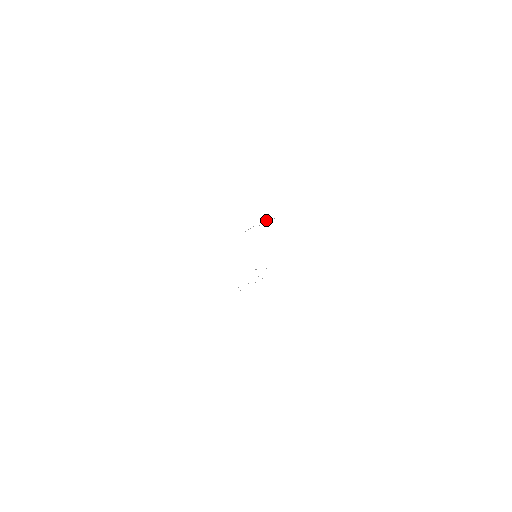
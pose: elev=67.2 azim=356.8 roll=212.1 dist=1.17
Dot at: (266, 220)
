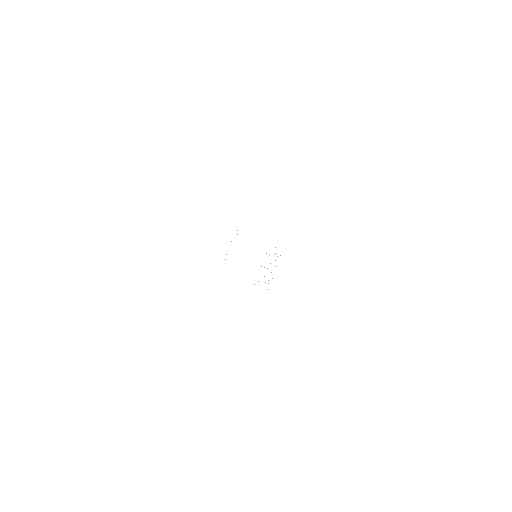
Dot at: occluded
